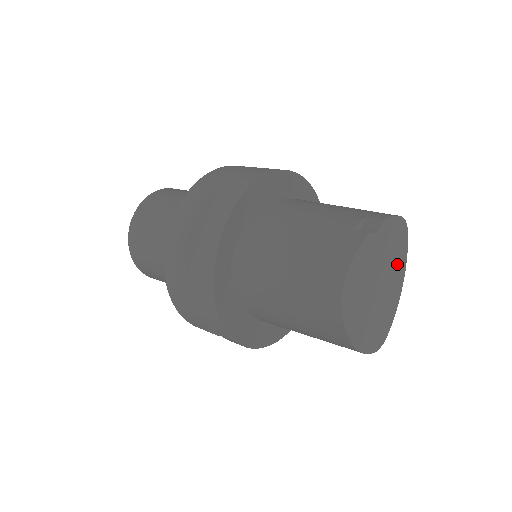
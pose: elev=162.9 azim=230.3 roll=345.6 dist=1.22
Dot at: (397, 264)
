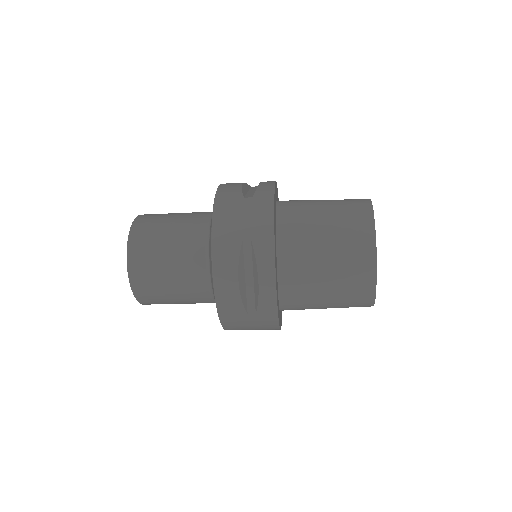
Dot at: occluded
